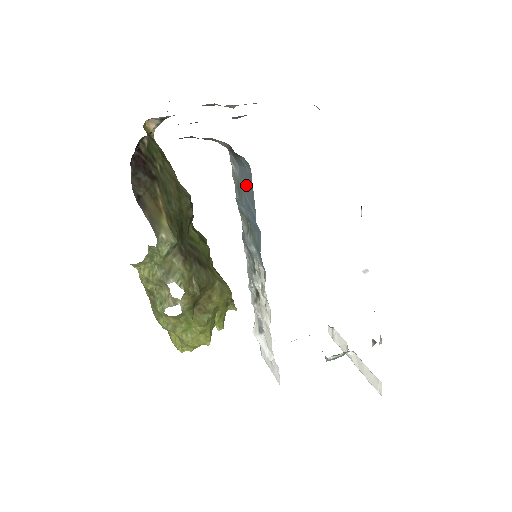
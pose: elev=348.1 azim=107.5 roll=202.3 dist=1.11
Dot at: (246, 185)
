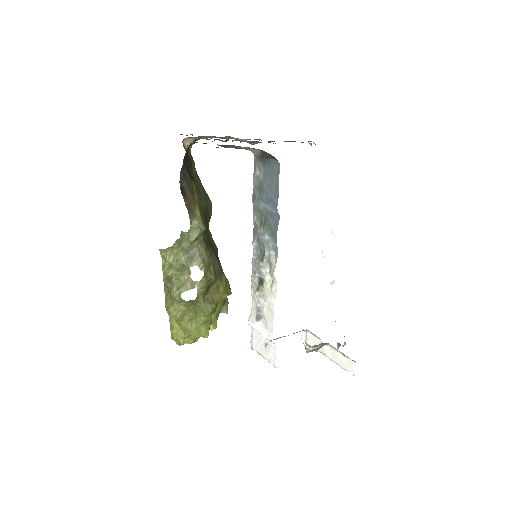
Dot at: (271, 182)
